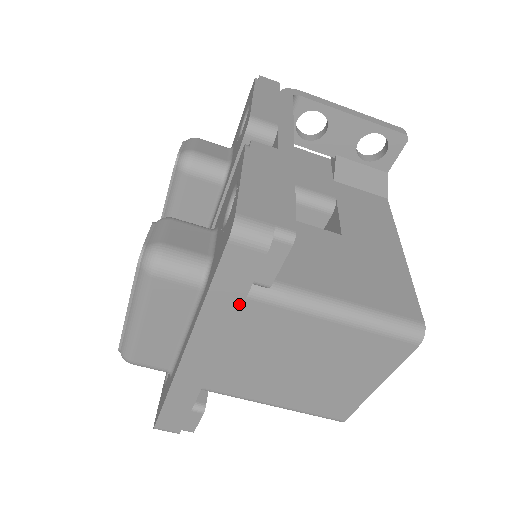
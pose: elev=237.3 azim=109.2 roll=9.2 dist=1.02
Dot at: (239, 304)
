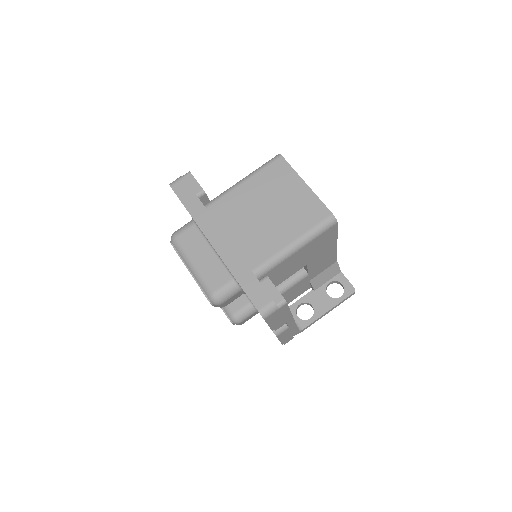
Dot at: (199, 201)
